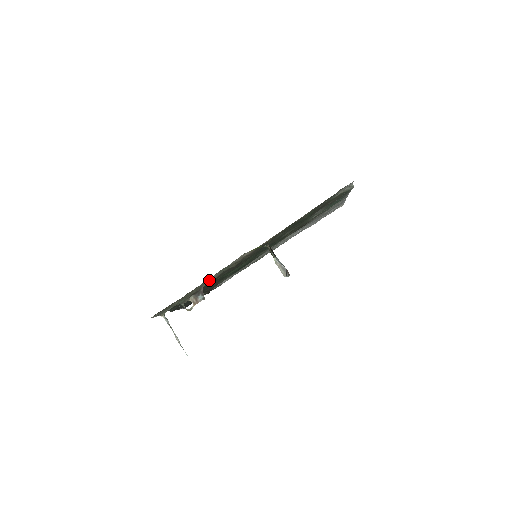
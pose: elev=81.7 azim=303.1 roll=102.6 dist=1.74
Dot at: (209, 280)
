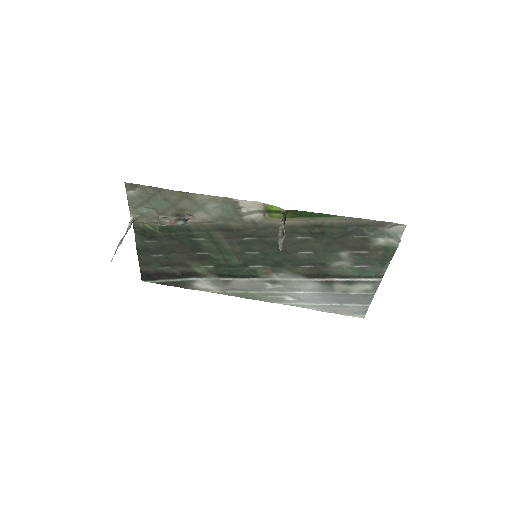
Dot at: (205, 210)
